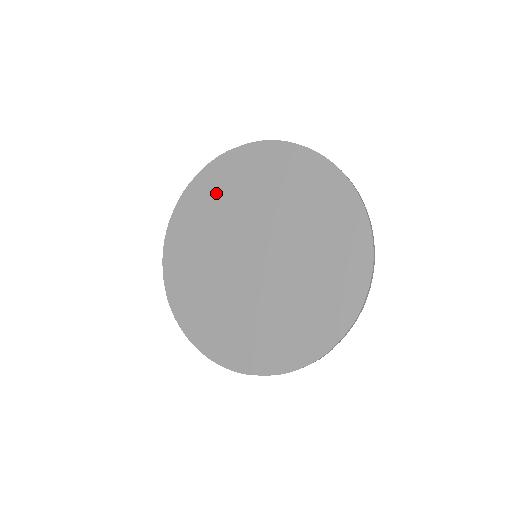
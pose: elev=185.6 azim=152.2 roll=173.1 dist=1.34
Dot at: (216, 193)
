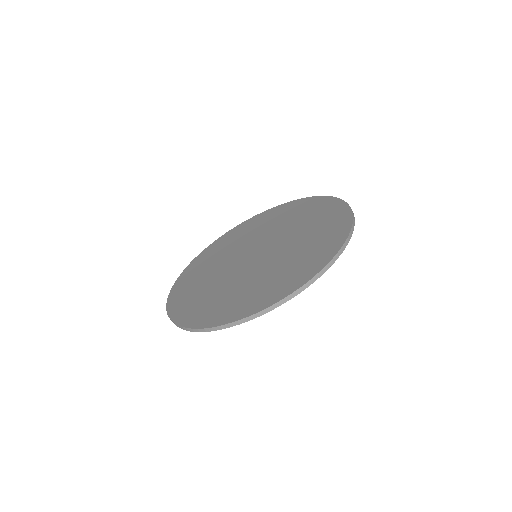
Dot at: (280, 215)
